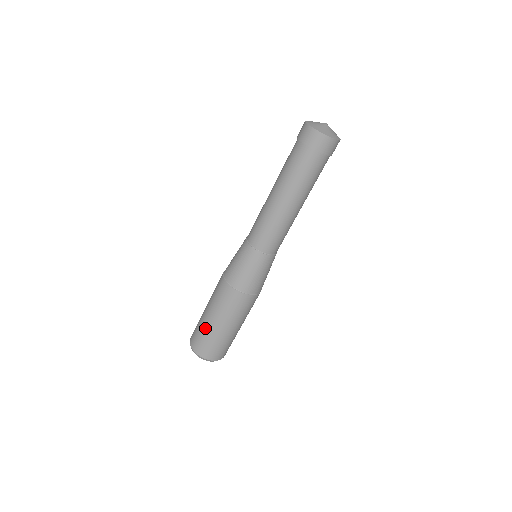
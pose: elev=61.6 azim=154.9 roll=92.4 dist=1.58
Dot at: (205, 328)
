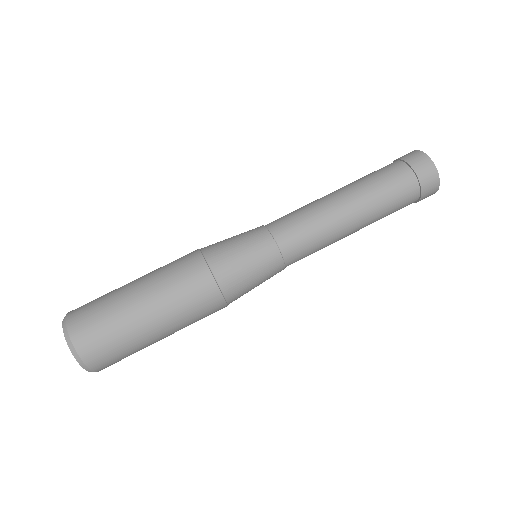
Dot at: (119, 306)
